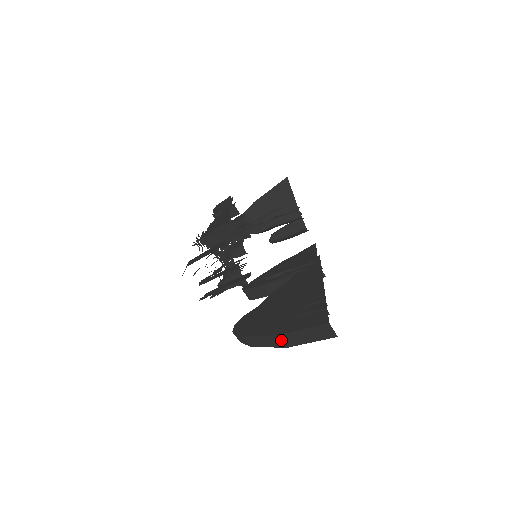
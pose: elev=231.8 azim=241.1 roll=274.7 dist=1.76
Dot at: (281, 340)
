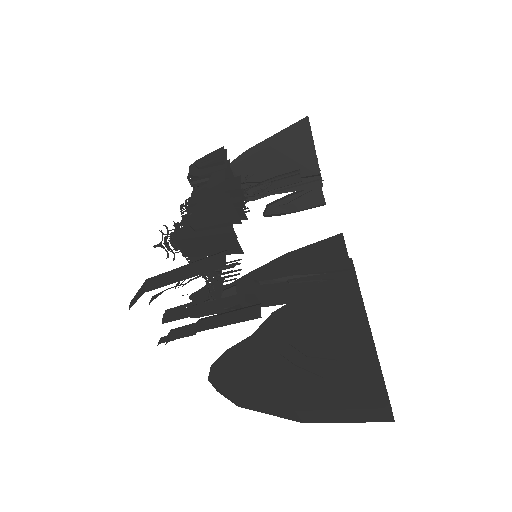
Dot at: (297, 415)
